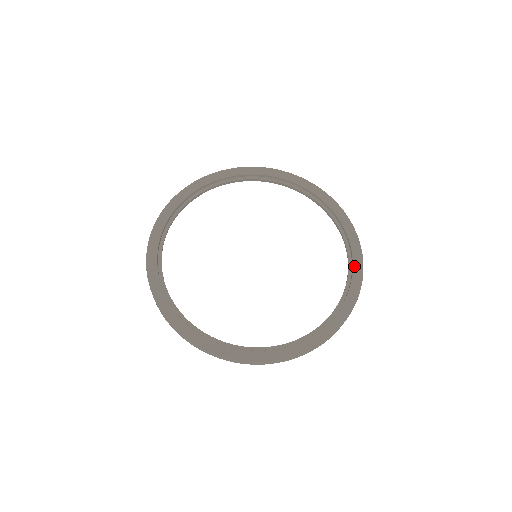
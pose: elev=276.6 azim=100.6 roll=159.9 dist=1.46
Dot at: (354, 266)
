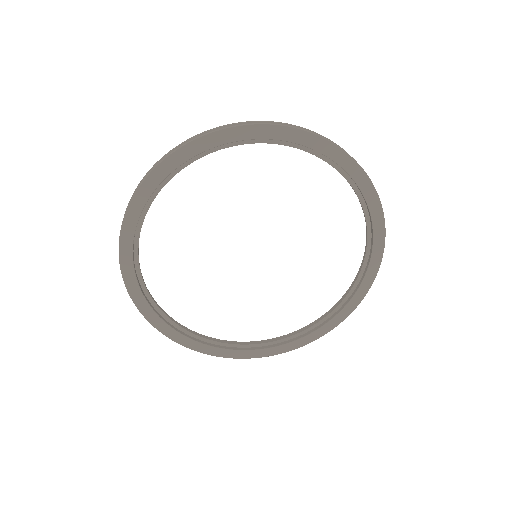
Dot at: (372, 217)
